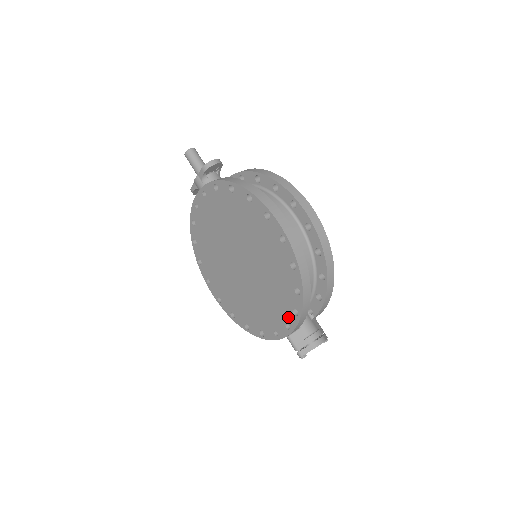
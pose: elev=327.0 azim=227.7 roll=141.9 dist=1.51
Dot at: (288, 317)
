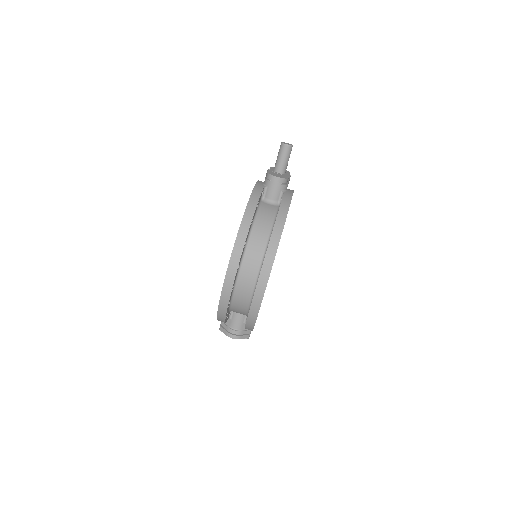
Dot at: occluded
